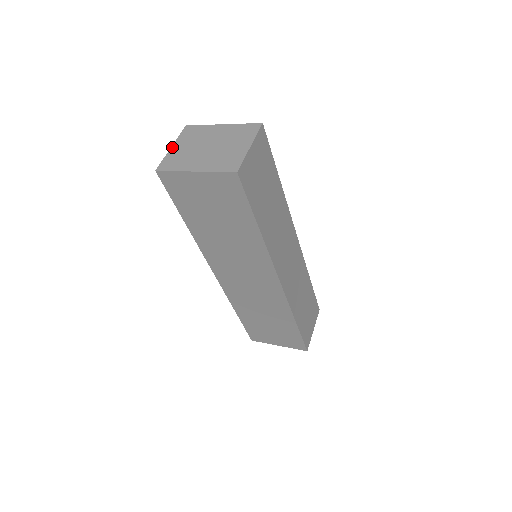
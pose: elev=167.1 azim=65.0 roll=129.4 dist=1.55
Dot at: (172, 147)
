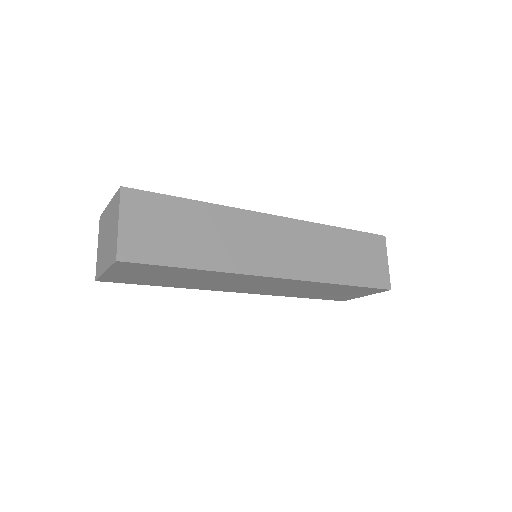
Dot at: (97, 248)
